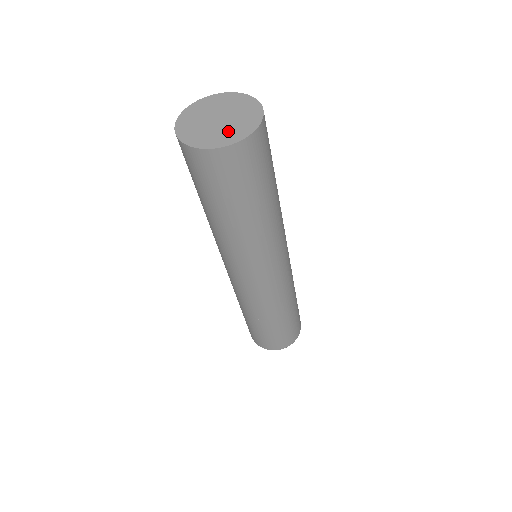
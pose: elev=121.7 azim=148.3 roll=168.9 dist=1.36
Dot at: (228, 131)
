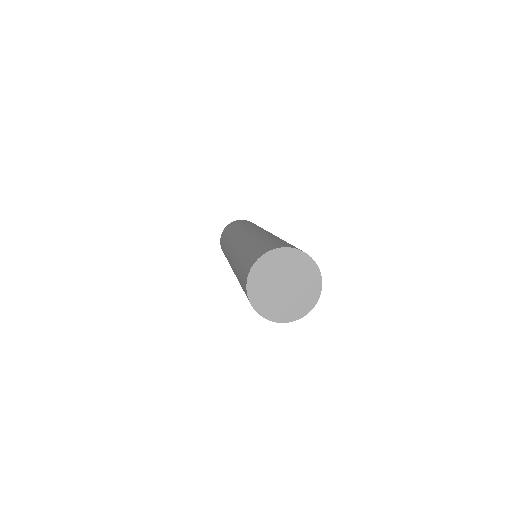
Dot at: (303, 294)
